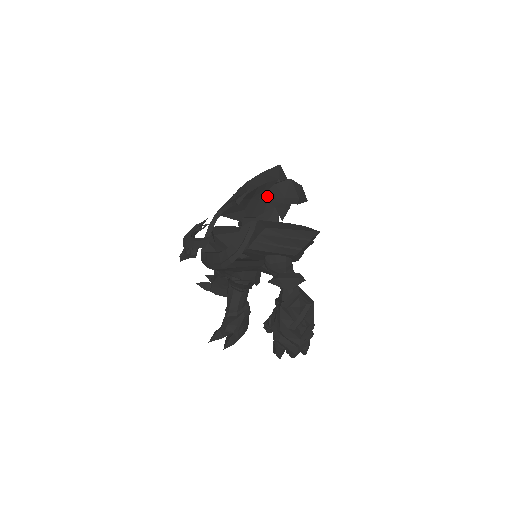
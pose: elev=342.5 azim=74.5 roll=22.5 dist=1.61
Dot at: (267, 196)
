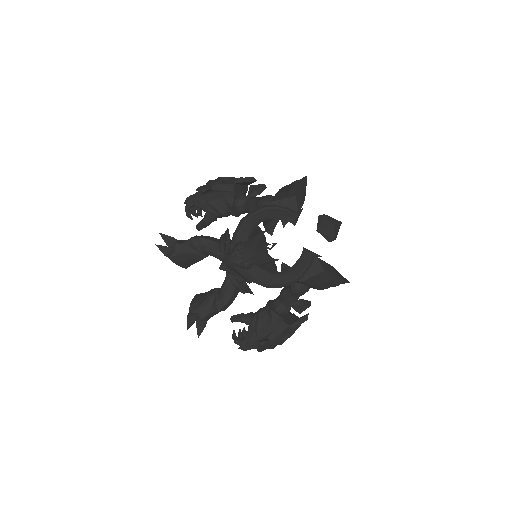
Dot at: (323, 232)
